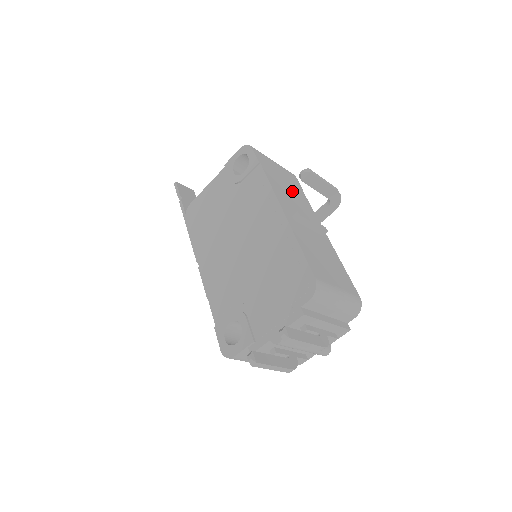
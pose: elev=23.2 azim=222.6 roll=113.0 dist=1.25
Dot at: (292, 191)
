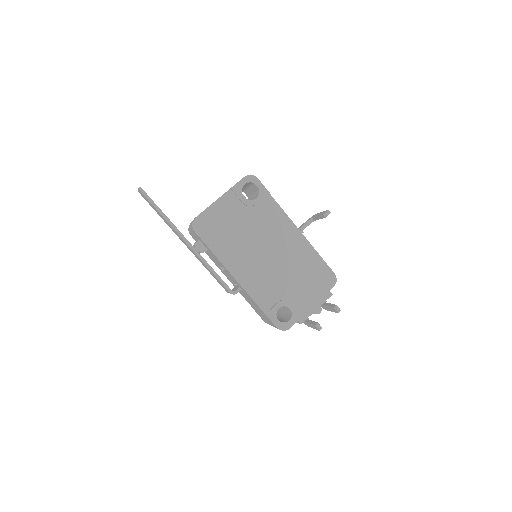
Dot at: occluded
